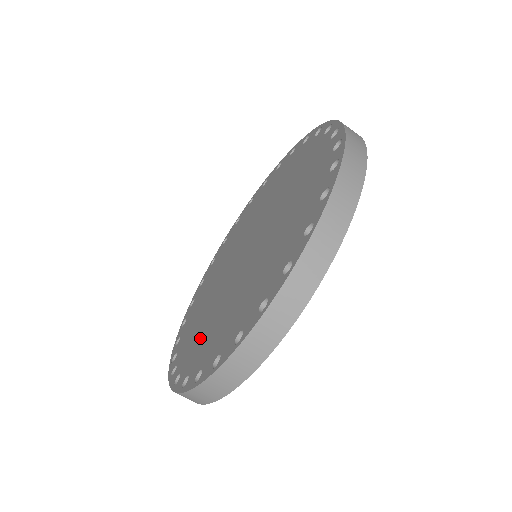
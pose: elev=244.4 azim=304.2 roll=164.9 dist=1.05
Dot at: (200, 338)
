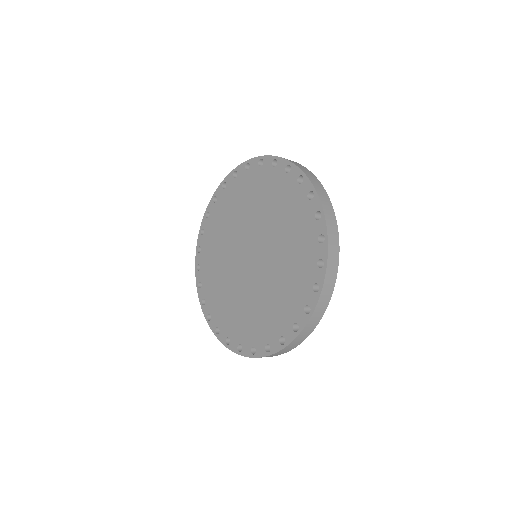
Dot at: (215, 241)
